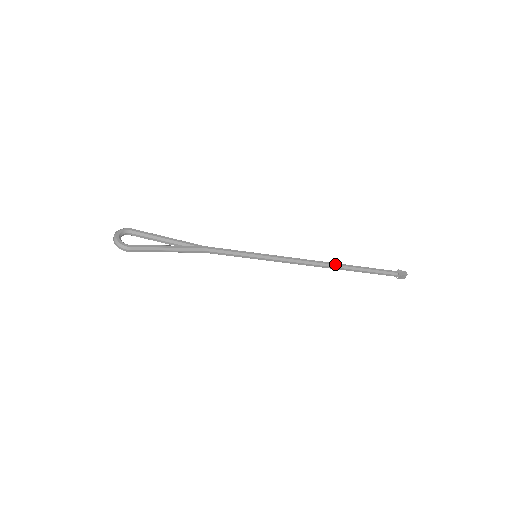
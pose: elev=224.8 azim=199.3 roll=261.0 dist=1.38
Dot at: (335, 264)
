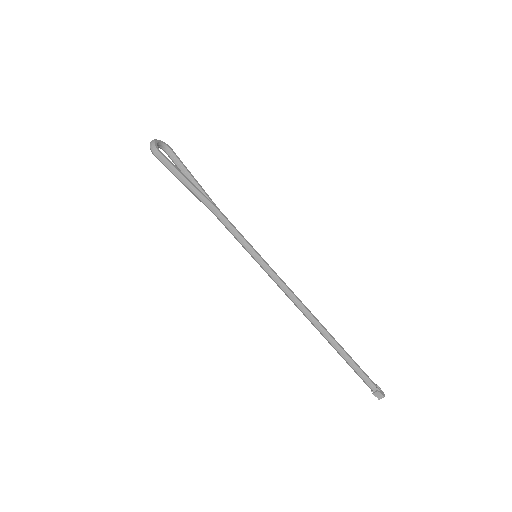
Dot at: (322, 325)
